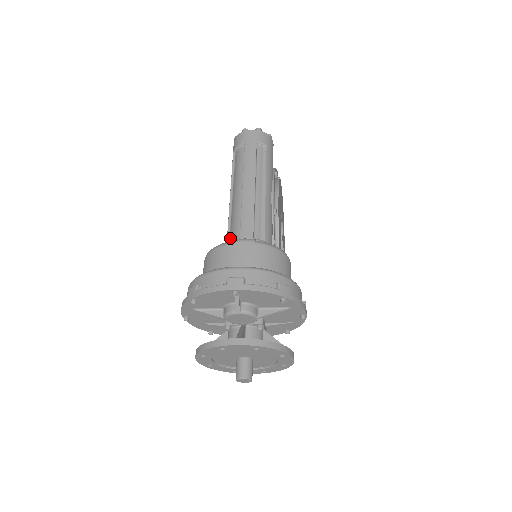
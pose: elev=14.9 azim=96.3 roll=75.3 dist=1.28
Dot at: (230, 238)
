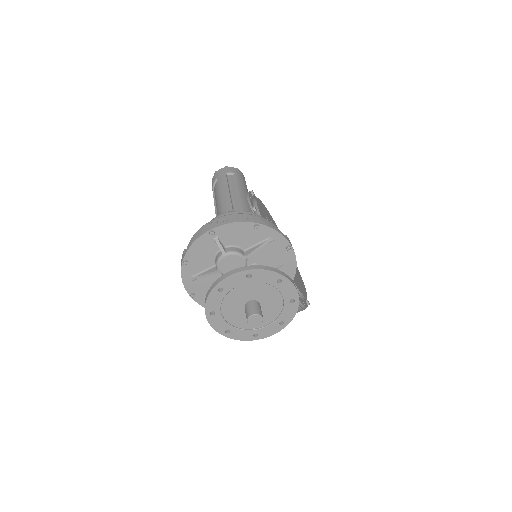
Dot at: occluded
